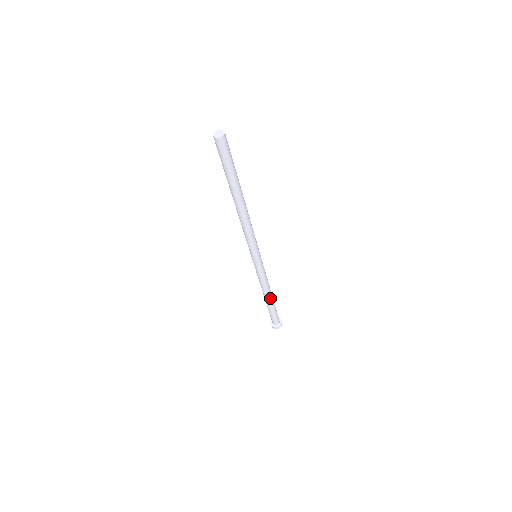
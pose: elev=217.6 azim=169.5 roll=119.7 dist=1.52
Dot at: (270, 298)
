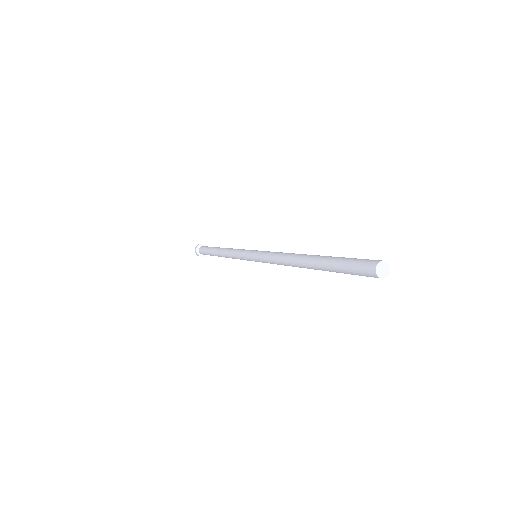
Dot at: occluded
